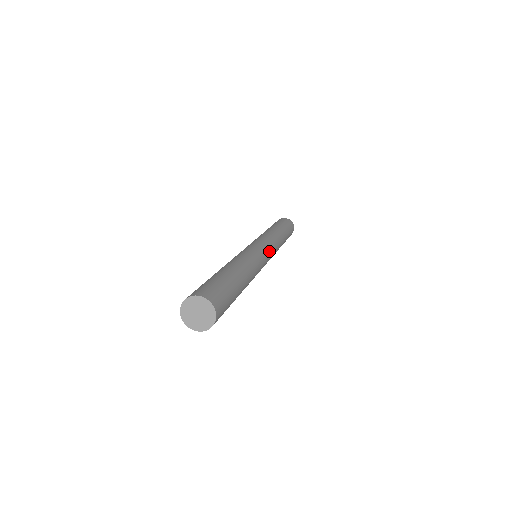
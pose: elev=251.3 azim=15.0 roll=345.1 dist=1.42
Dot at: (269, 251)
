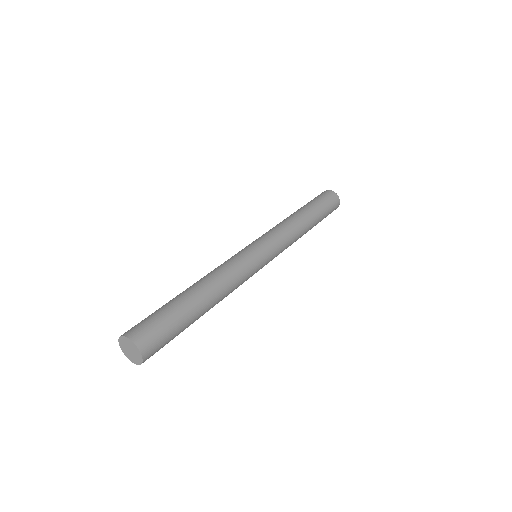
Dot at: (270, 256)
